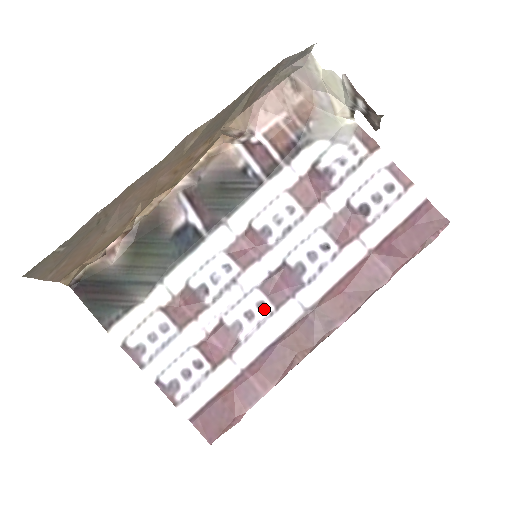
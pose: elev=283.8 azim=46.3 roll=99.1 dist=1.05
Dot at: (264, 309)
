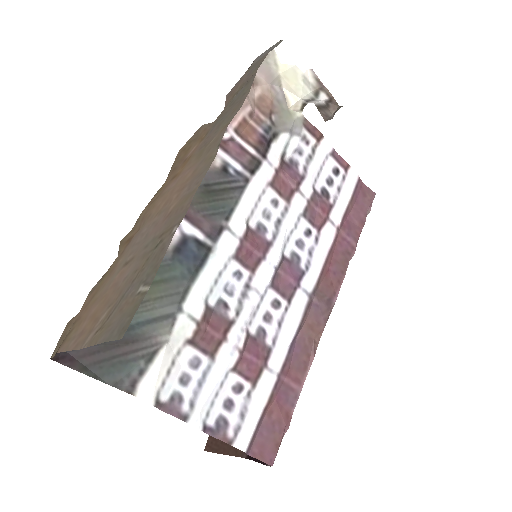
Dot at: (279, 306)
